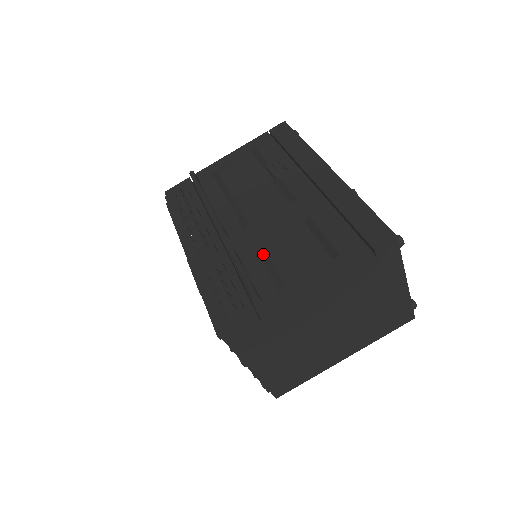
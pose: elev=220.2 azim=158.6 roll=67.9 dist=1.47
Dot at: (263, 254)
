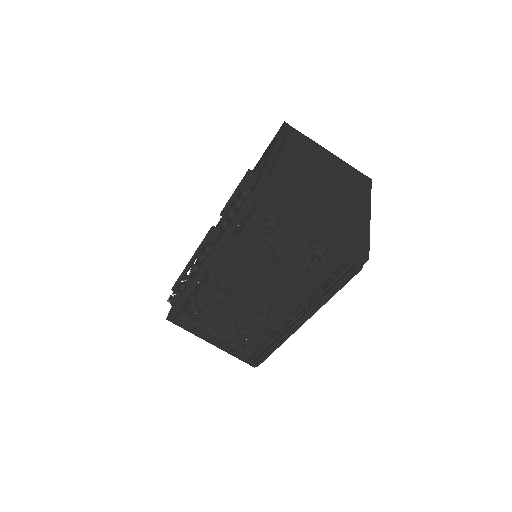
Dot at: occluded
